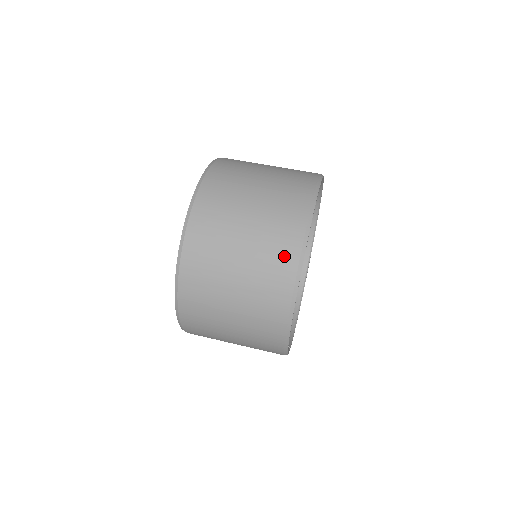
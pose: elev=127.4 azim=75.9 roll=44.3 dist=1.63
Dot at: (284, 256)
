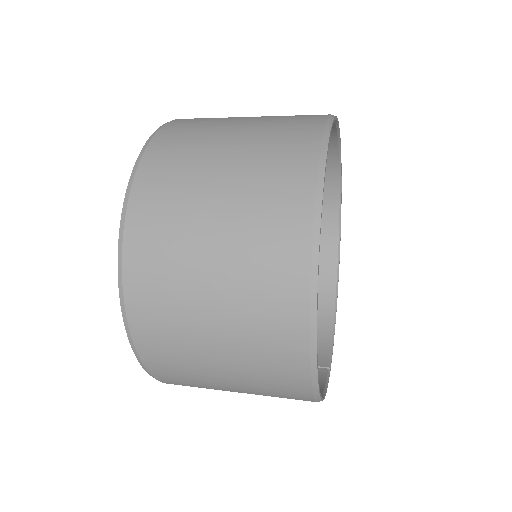
Dot at: (283, 295)
